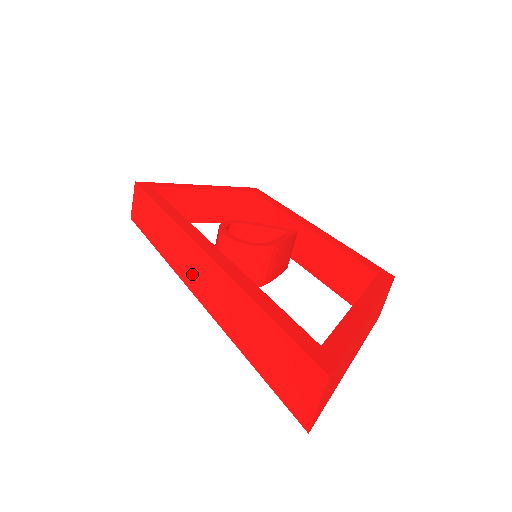
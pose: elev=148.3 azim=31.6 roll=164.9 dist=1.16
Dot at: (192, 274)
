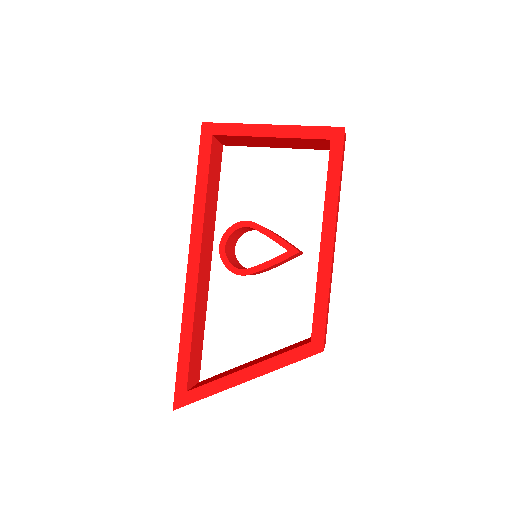
Dot at: occluded
